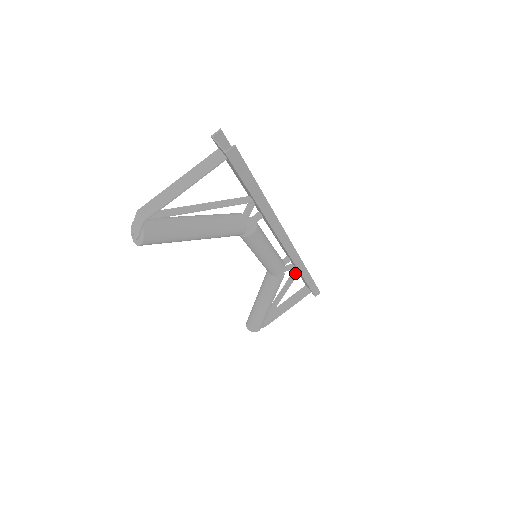
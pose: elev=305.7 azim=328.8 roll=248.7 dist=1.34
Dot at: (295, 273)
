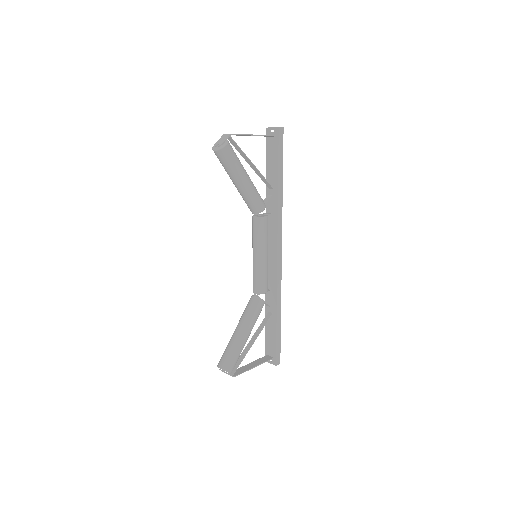
Dot at: (269, 315)
